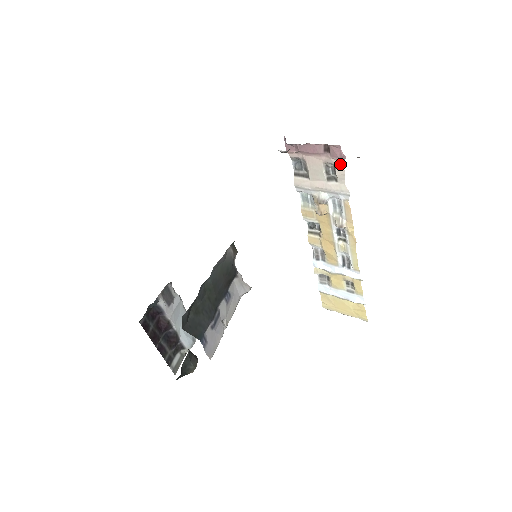
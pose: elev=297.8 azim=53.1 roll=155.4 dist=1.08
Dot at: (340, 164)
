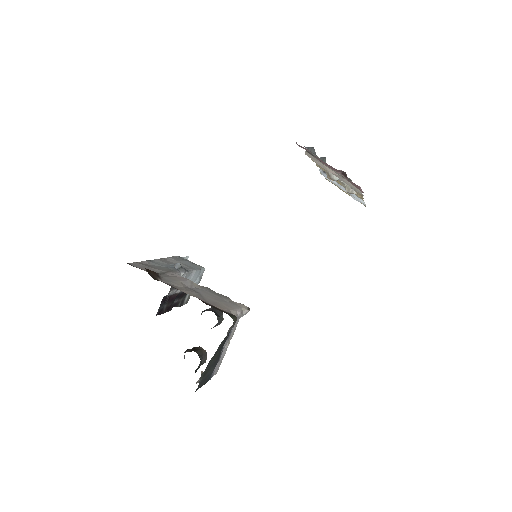
Dot at: occluded
